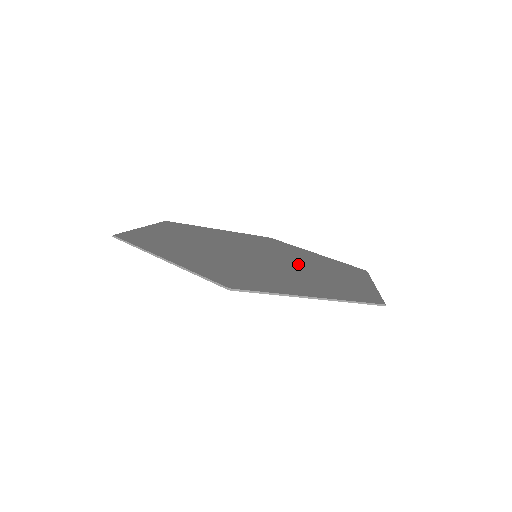
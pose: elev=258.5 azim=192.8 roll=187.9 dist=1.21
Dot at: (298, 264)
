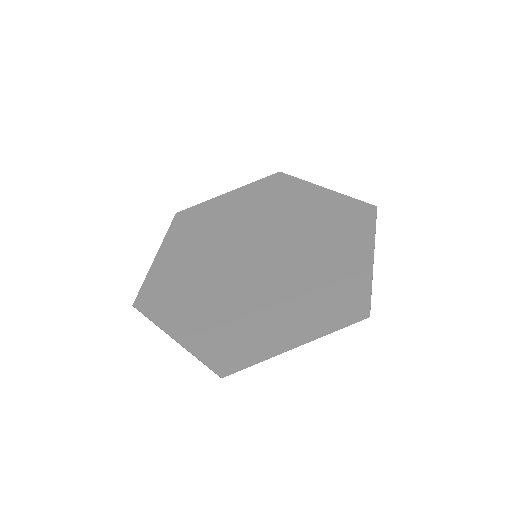
Dot at: (296, 250)
